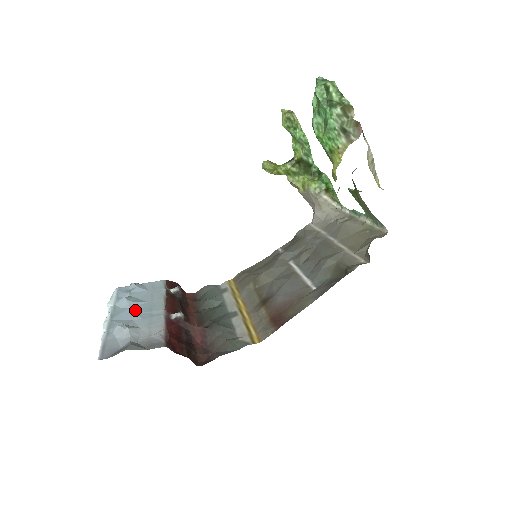
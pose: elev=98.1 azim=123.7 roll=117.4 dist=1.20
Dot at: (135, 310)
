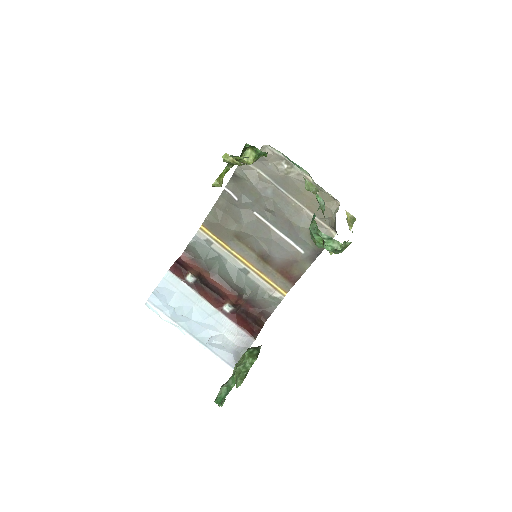
Dot at: (198, 320)
